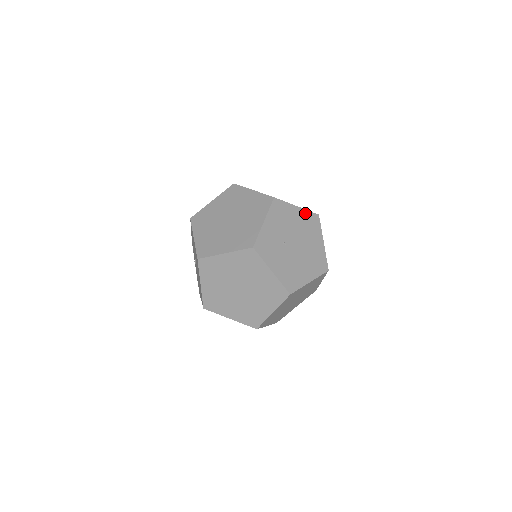
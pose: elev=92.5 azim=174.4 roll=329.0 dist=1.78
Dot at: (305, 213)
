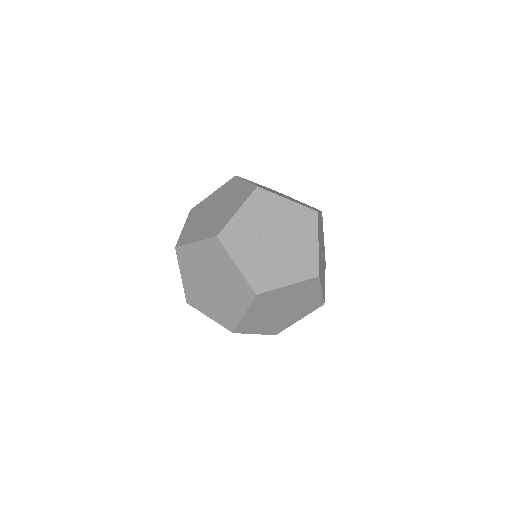
Dot at: (298, 208)
